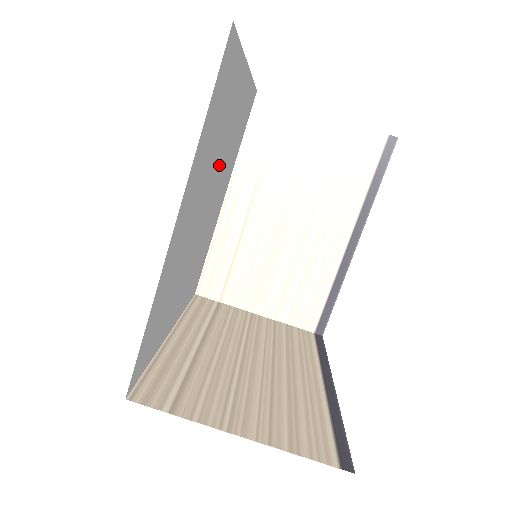
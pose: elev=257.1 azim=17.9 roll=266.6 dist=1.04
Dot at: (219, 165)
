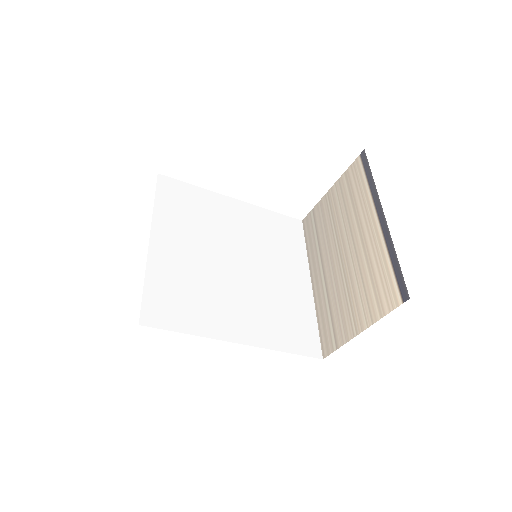
Dot at: (235, 240)
